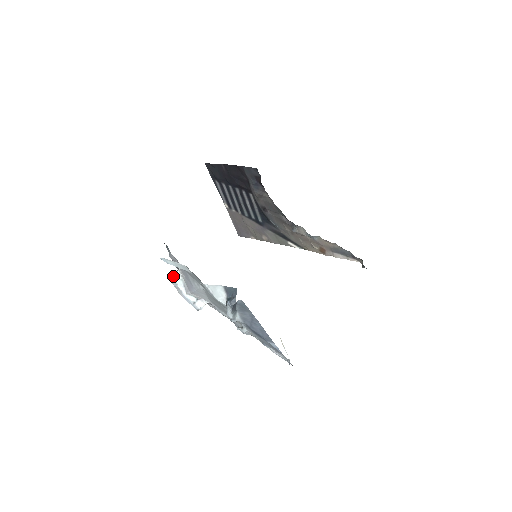
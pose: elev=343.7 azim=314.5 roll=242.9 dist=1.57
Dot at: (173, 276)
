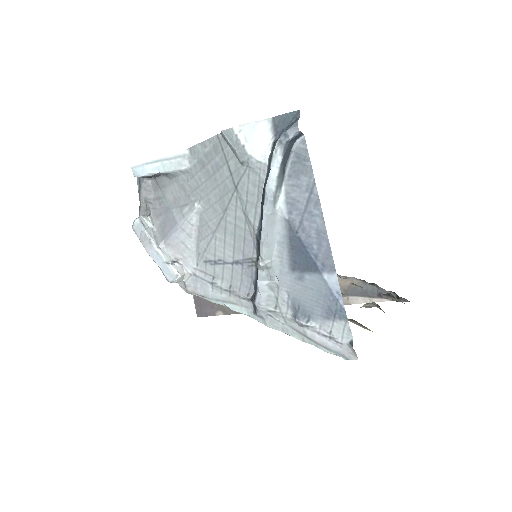
Dot at: (141, 217)
